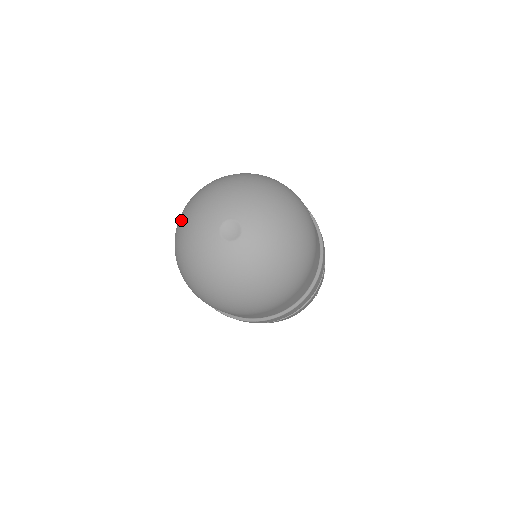
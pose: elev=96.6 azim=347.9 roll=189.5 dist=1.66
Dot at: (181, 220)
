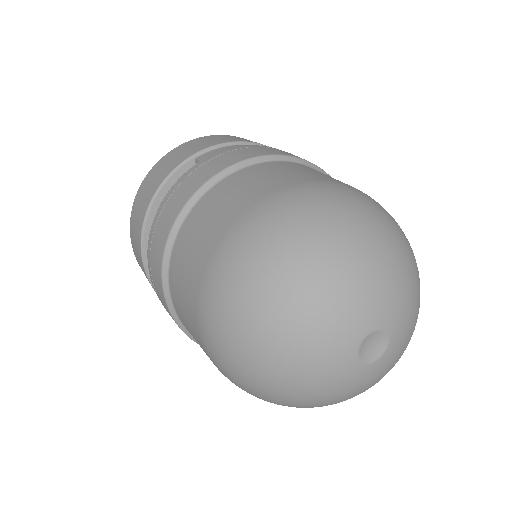
Dot at: (249, 338)
